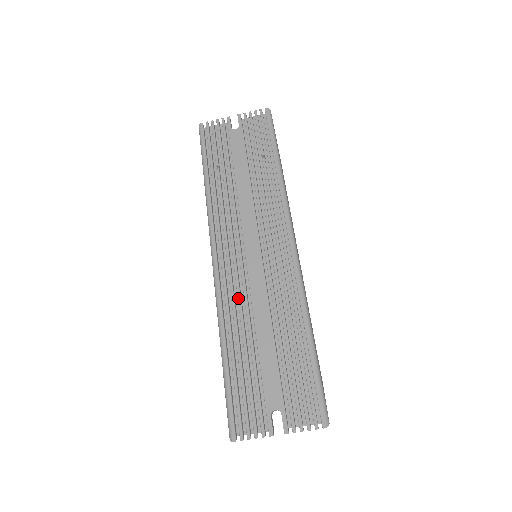
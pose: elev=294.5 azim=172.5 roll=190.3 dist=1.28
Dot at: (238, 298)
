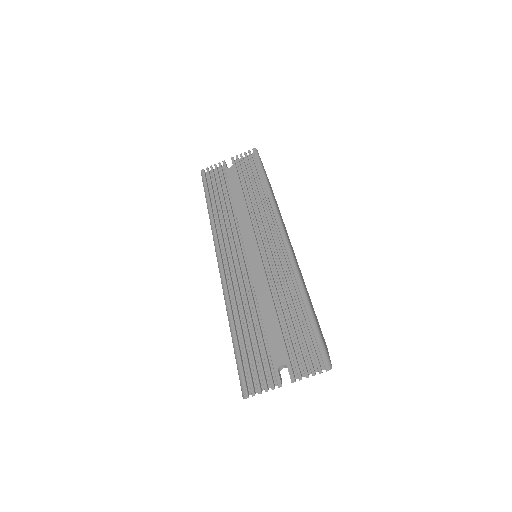
Dot at: (241, 284)
